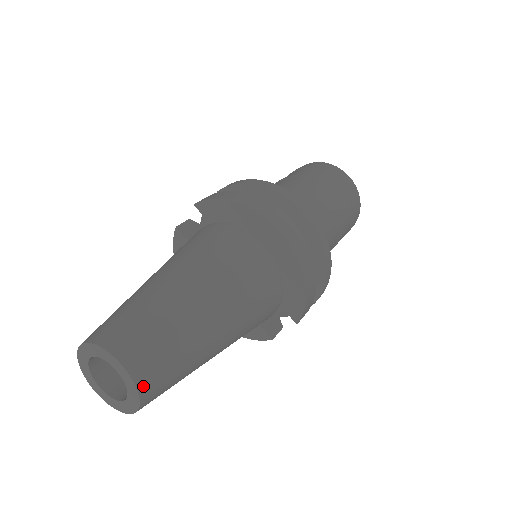
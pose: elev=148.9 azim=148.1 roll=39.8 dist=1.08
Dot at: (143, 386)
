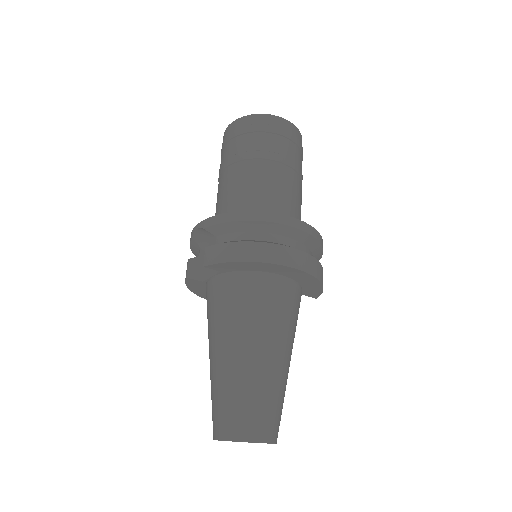
Dot at: (276, 438)
